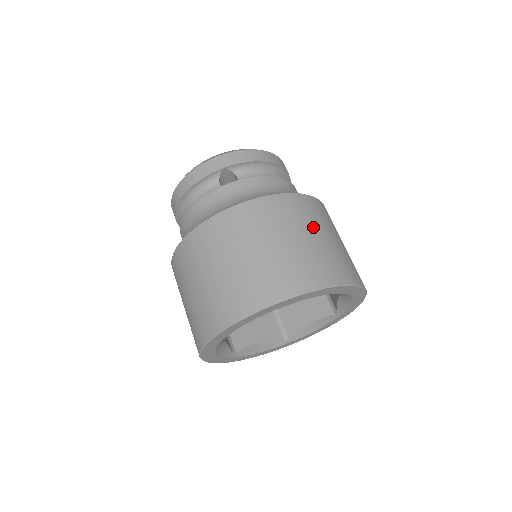
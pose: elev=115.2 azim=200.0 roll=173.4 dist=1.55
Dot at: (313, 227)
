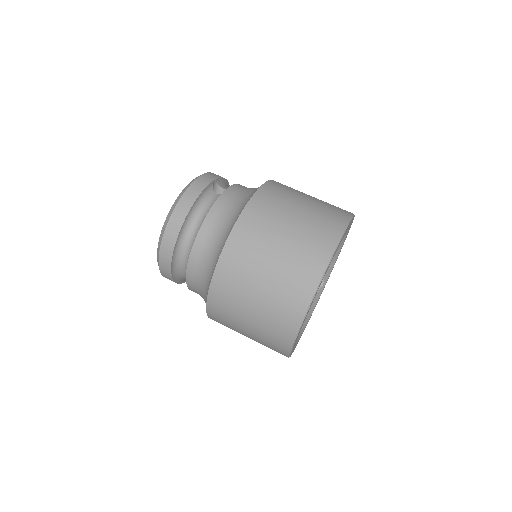
Dot at: occluded
